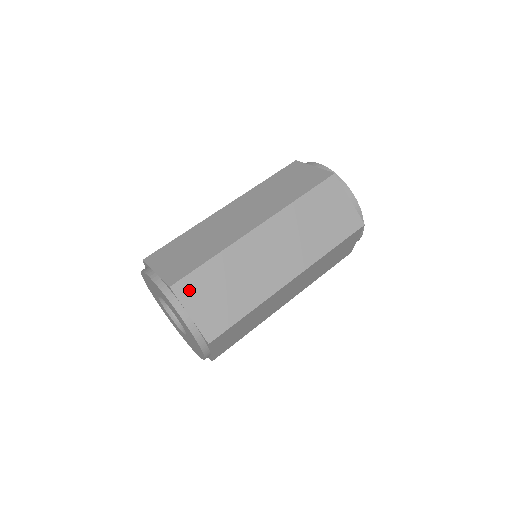
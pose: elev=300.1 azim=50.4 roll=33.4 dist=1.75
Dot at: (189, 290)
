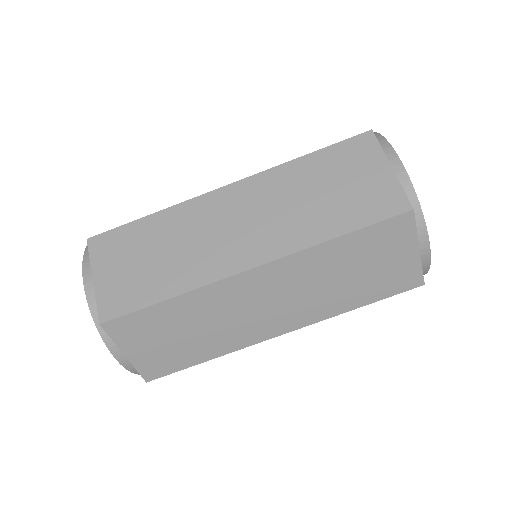
Dot at: (128, 330)
